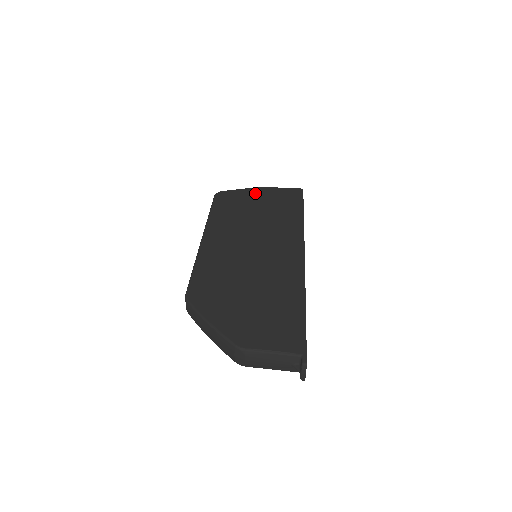
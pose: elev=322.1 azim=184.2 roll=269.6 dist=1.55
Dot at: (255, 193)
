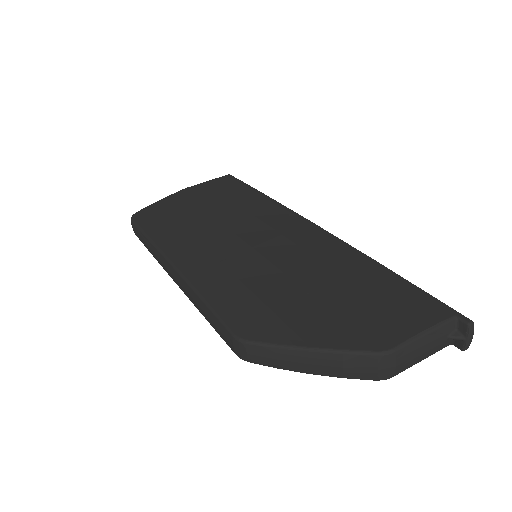
Dot at: (182, 197)
